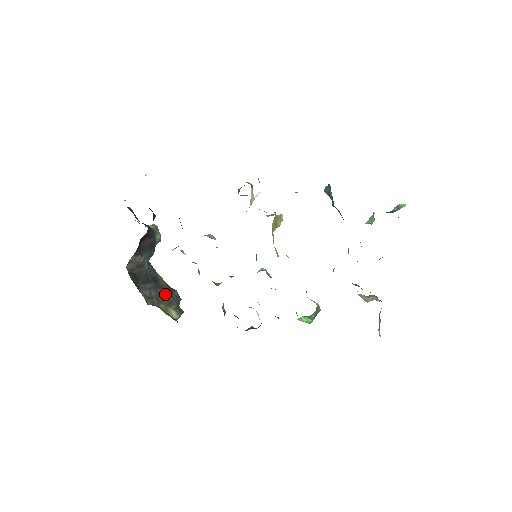
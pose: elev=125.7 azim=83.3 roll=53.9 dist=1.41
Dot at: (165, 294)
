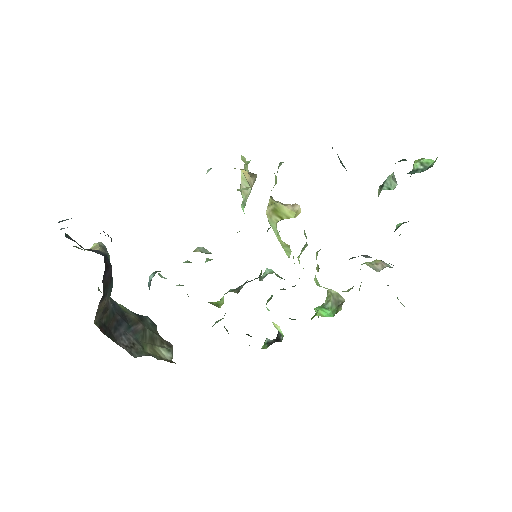
Dot at: (142, 330)
